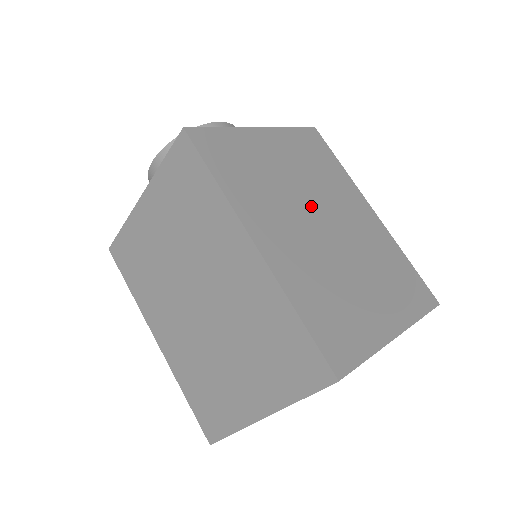
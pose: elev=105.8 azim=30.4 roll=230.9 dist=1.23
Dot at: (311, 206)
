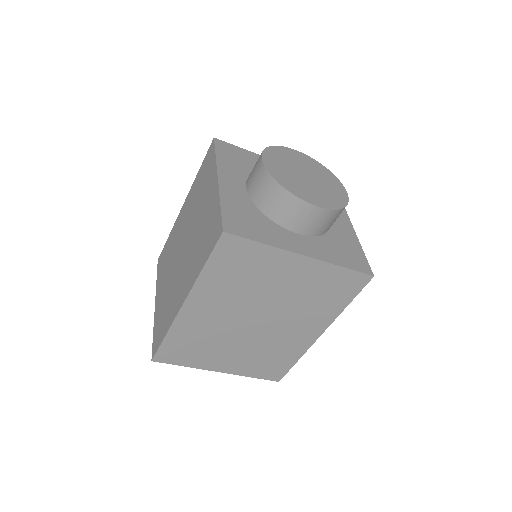
Dot at: (263, 310)
